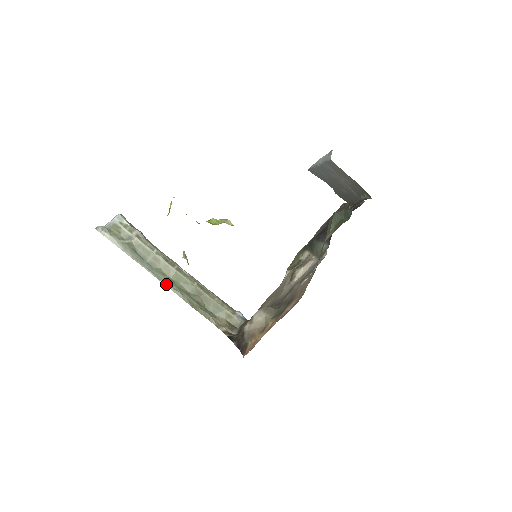
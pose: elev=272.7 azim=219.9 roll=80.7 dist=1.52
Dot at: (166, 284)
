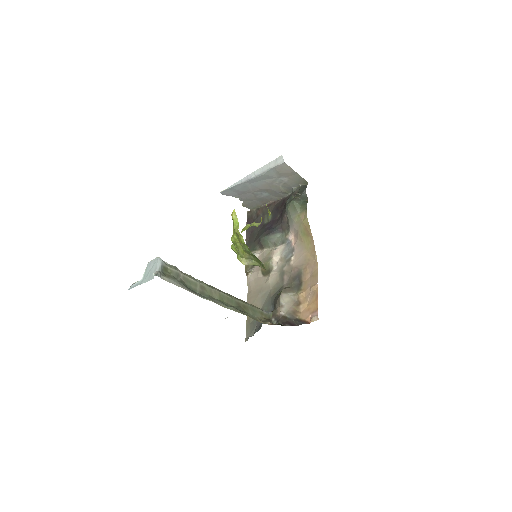
Dot at: (221, 305)
